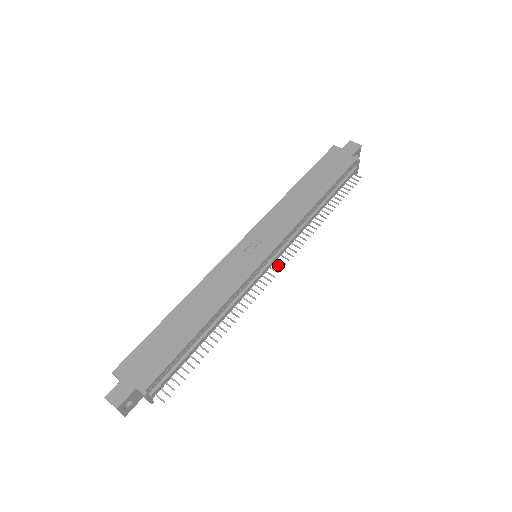
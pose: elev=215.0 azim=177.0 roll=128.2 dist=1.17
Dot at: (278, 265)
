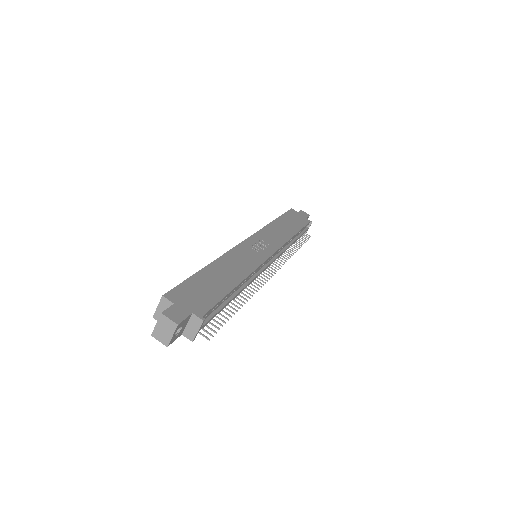
Dot at: occluded
